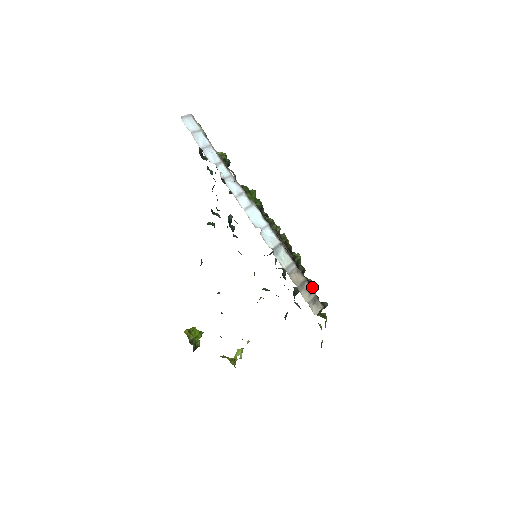
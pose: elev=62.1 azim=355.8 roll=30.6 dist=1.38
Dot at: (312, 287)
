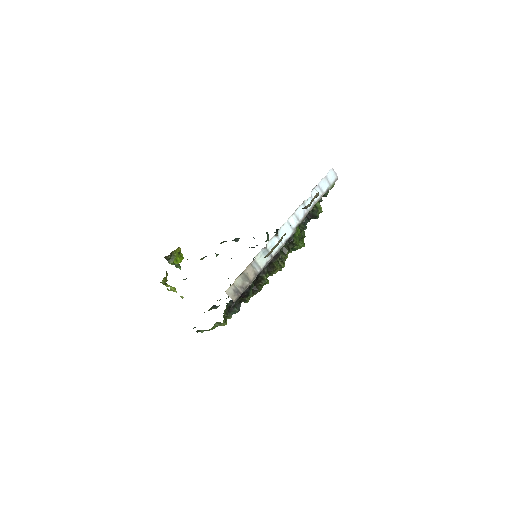
Dot at: (247, 292)
